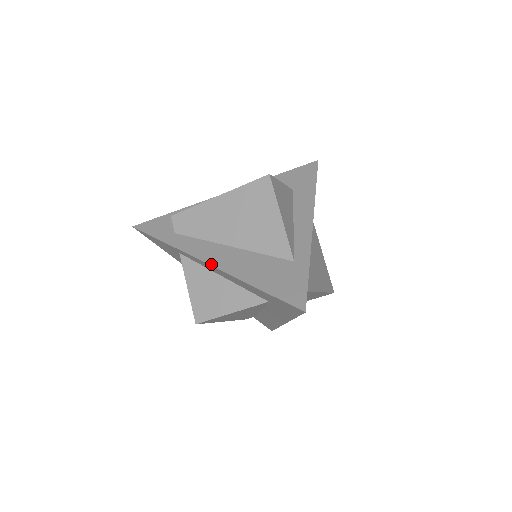
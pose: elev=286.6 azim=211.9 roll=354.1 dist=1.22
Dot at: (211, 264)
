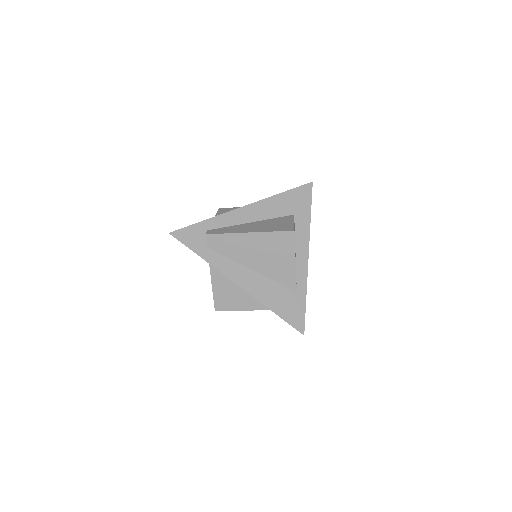
Dot at: (240, 286)
